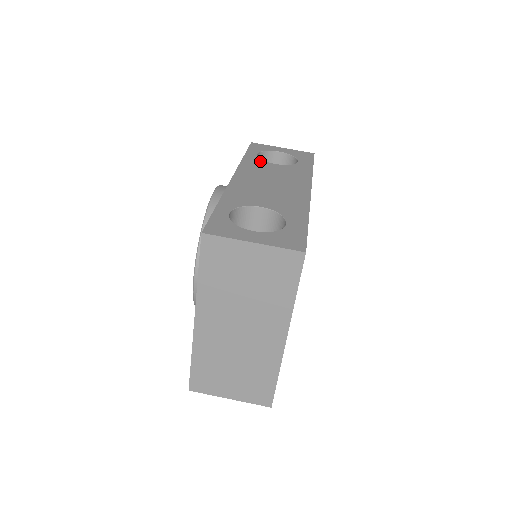
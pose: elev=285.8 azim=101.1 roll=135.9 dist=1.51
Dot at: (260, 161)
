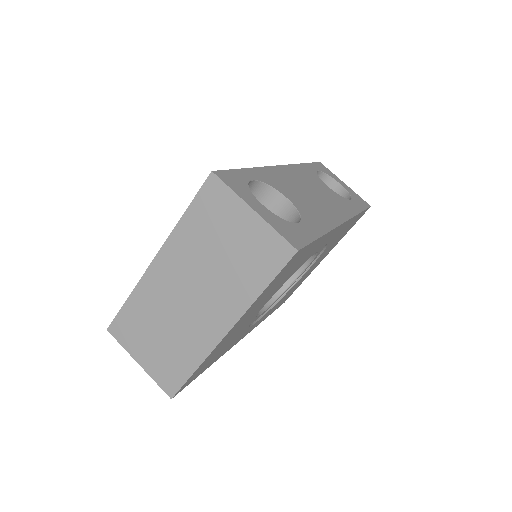
Dot at: (316, 175)
